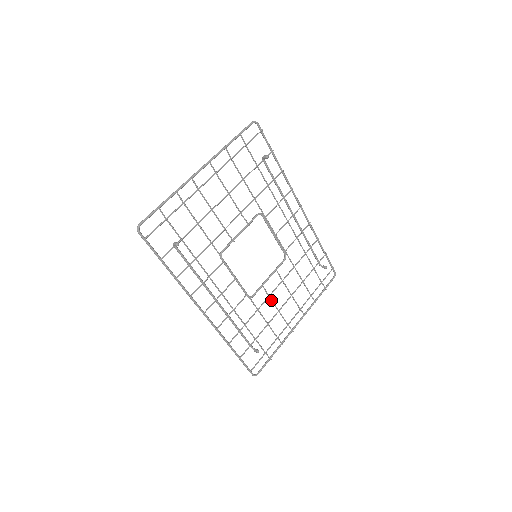
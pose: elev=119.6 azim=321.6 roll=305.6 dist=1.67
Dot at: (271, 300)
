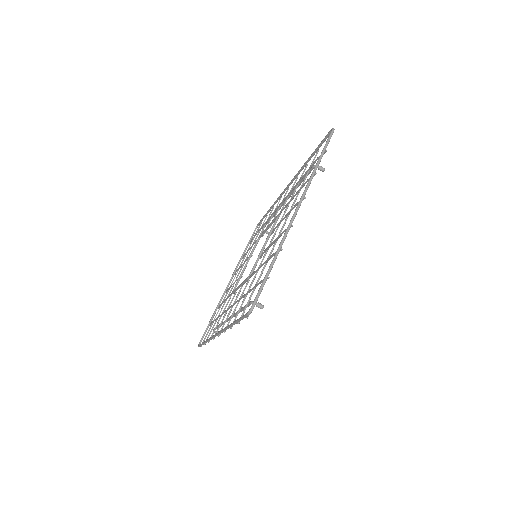
Dot at: occluded
